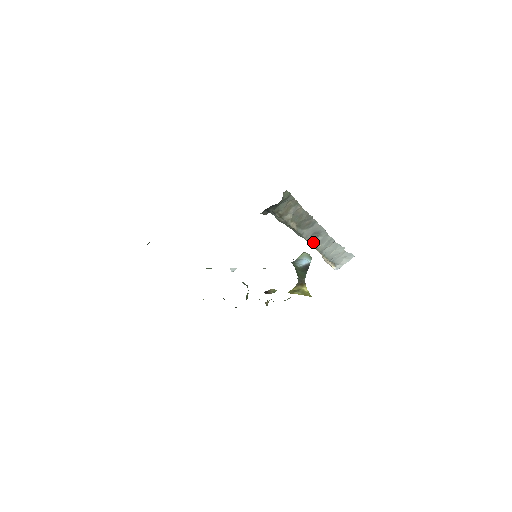
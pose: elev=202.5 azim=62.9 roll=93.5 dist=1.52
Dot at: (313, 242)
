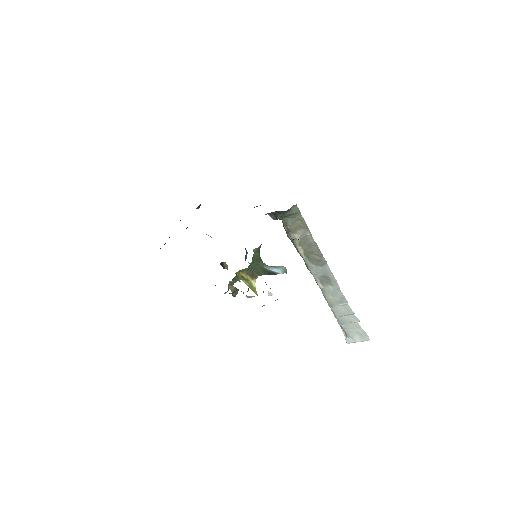
Dot at: (322, 287)
